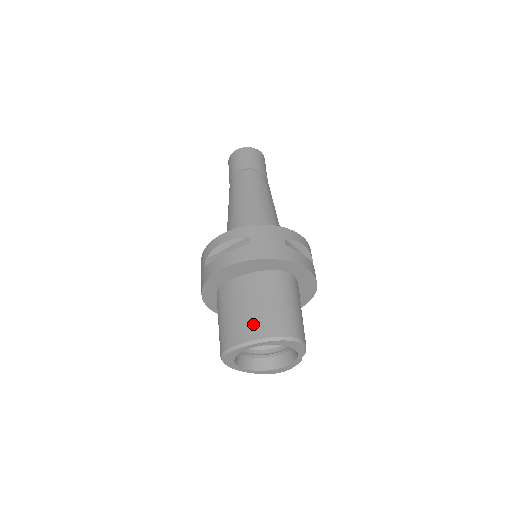
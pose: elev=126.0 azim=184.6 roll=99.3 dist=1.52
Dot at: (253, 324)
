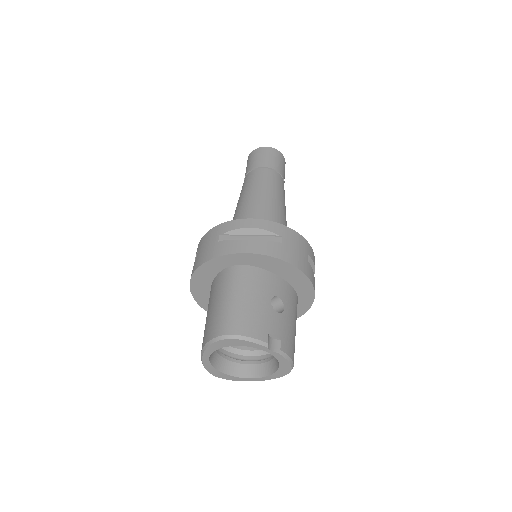
Dot at: (204, 335)
